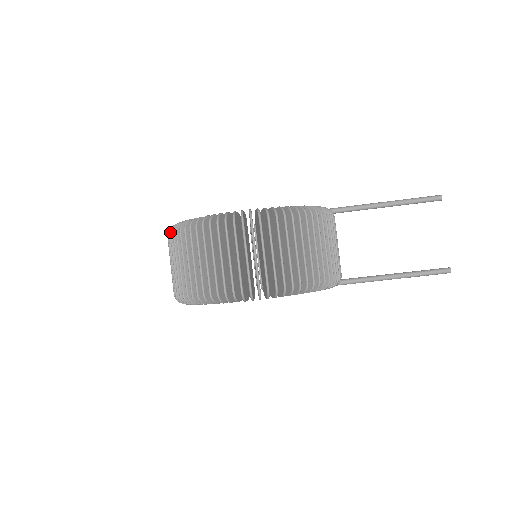
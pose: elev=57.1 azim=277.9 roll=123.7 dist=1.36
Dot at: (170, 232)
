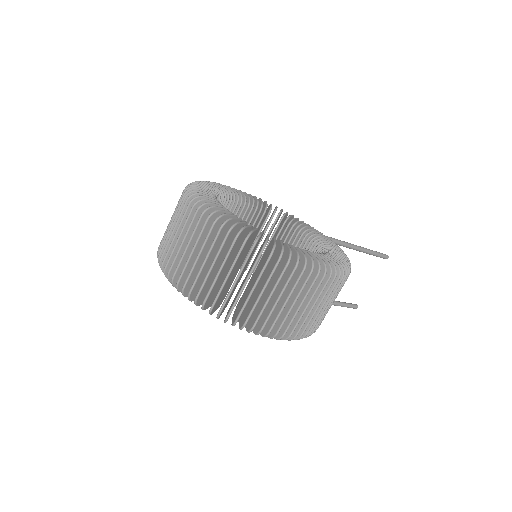
Dot at: (229, 232)
